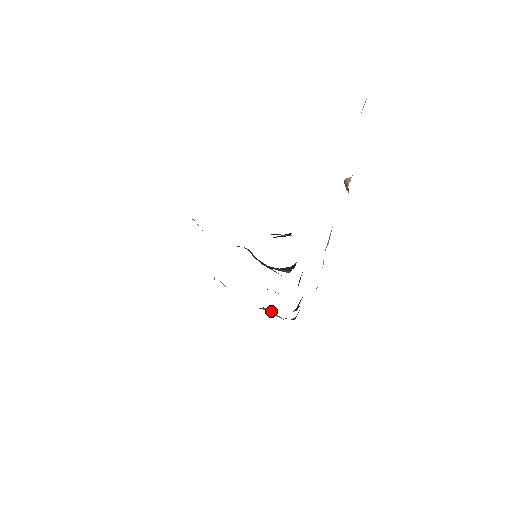
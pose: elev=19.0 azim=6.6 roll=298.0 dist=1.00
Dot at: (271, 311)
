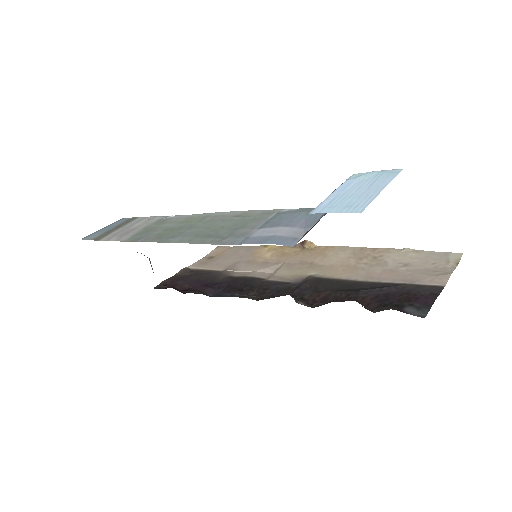
Dot at: occluded
